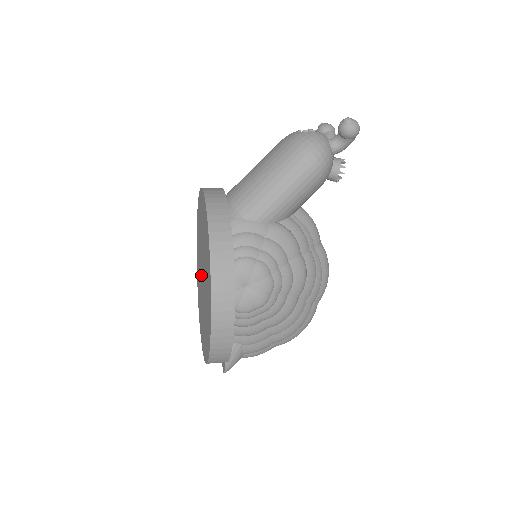
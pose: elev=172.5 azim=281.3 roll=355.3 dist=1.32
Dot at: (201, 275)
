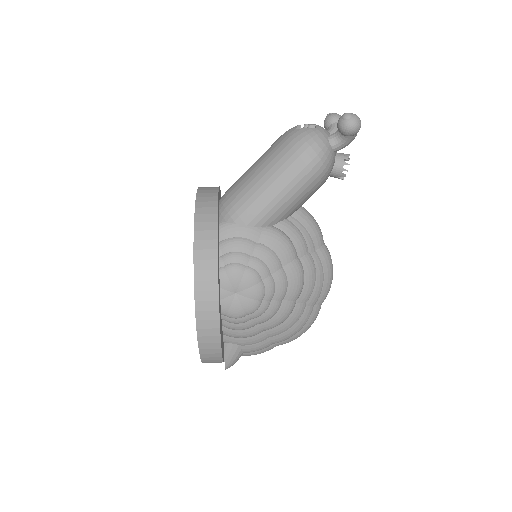
Dot at: occluded
